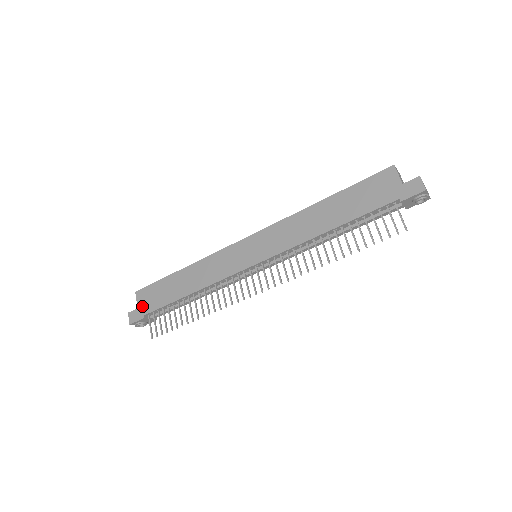
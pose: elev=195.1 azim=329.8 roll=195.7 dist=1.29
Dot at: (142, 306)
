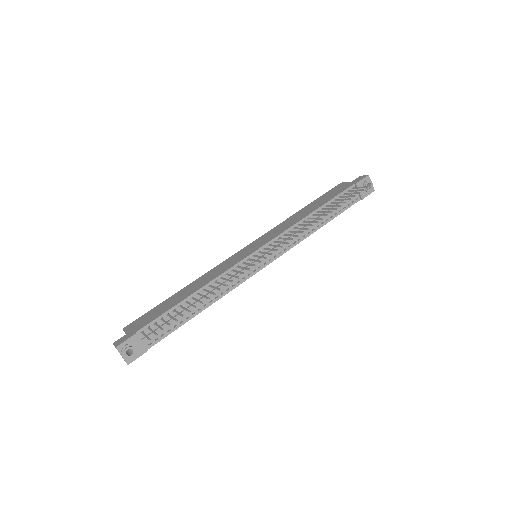
Dot at: (133, 329)
